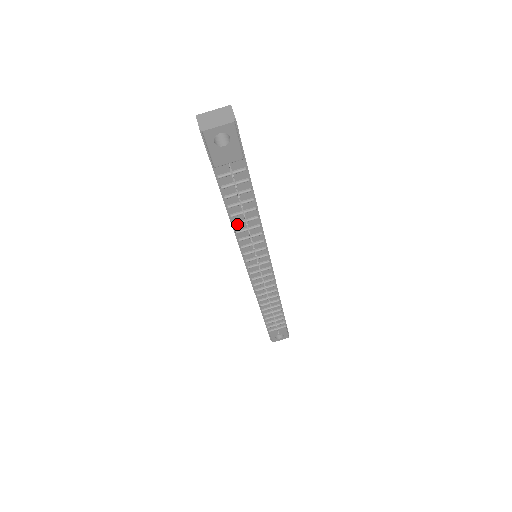
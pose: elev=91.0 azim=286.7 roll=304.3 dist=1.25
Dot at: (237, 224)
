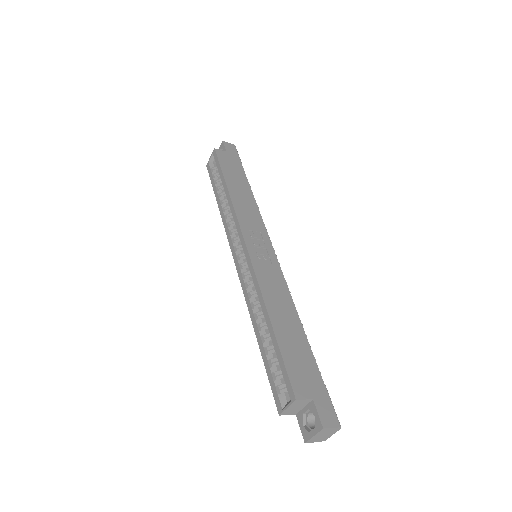
Dot at: occluded
